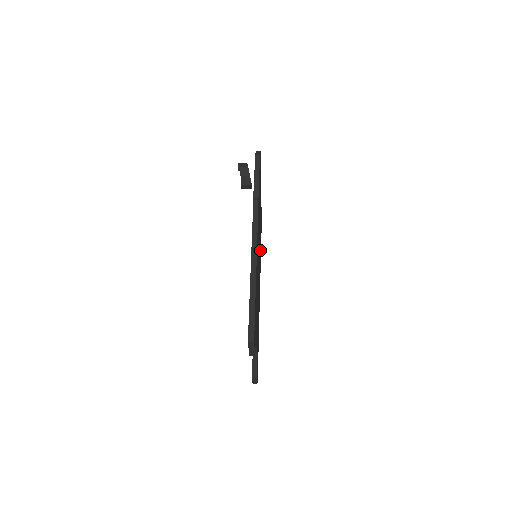
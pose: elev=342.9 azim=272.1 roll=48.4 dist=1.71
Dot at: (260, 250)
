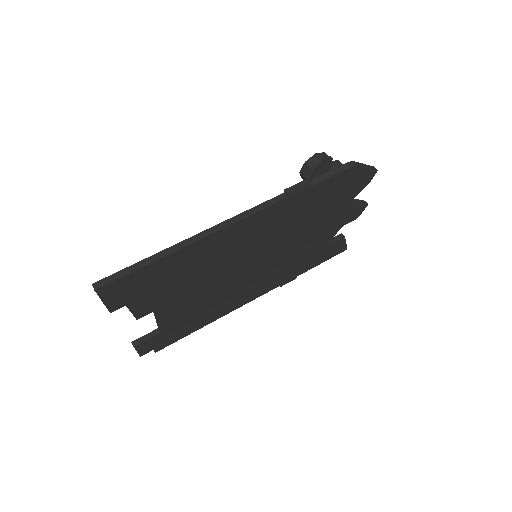
Dot at: (291, 267)
